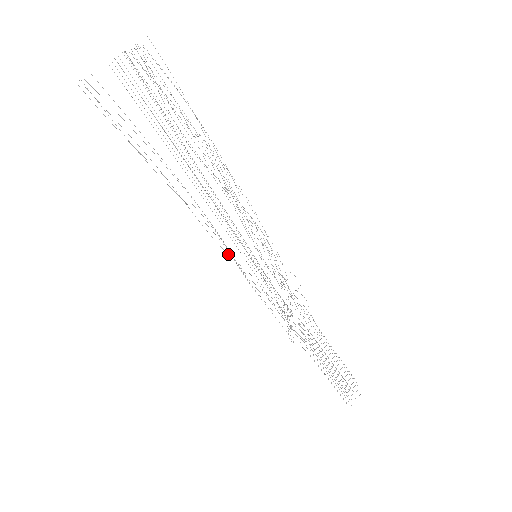
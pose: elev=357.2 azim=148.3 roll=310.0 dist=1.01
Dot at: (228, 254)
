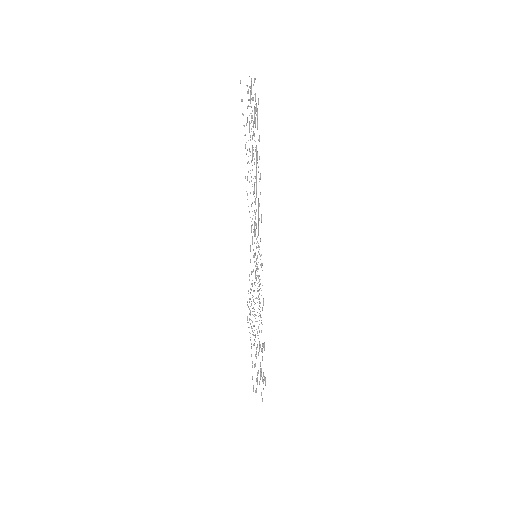
Dot at: occluded
